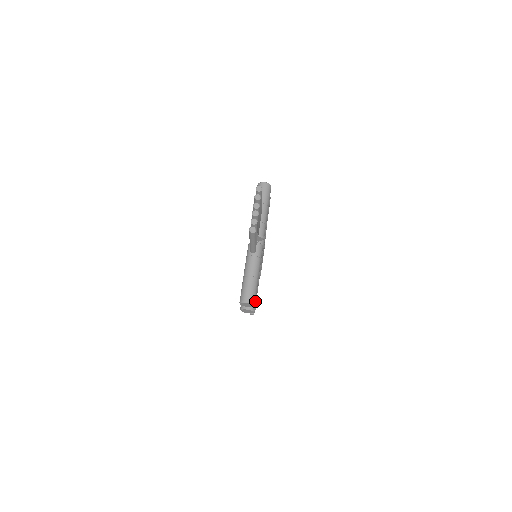
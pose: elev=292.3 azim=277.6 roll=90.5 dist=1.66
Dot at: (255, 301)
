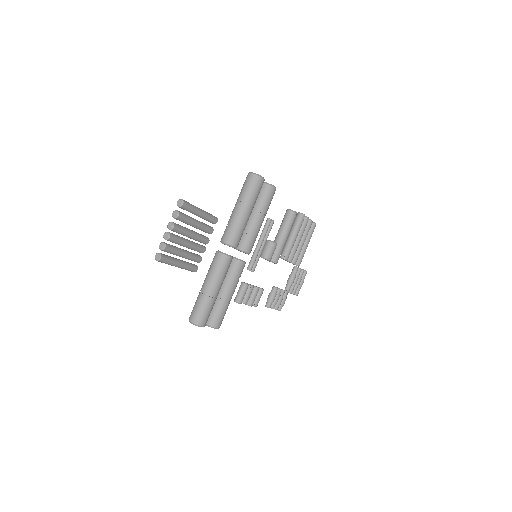
Dot at: (219, 317)
